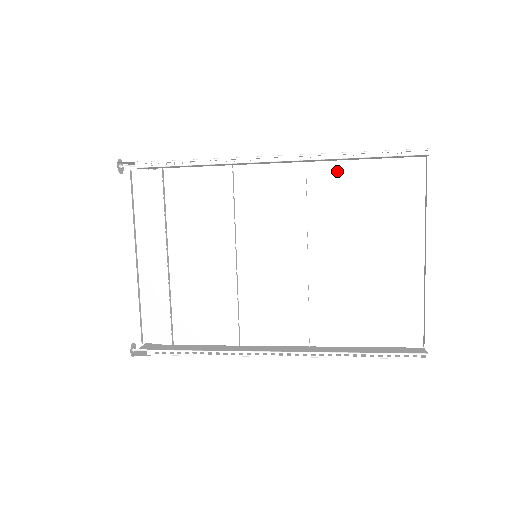
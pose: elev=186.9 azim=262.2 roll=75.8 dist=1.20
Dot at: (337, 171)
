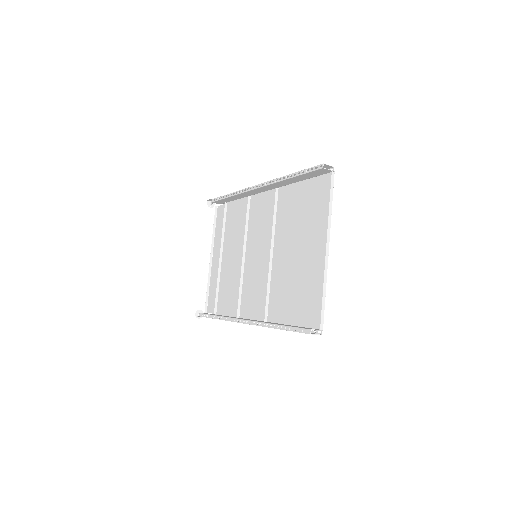
Dot at: (291, 191)
